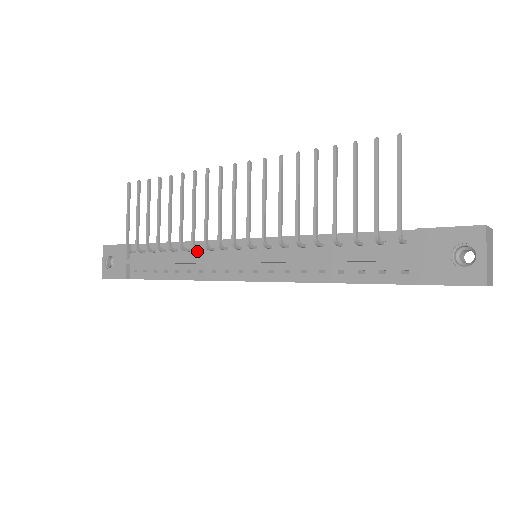
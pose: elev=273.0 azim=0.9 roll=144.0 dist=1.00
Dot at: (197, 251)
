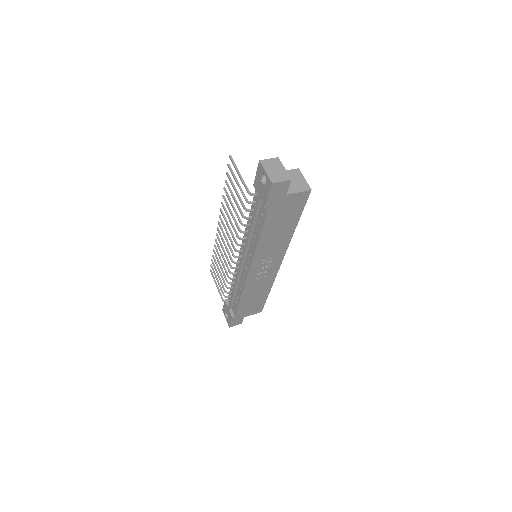
Dot at: occluded
